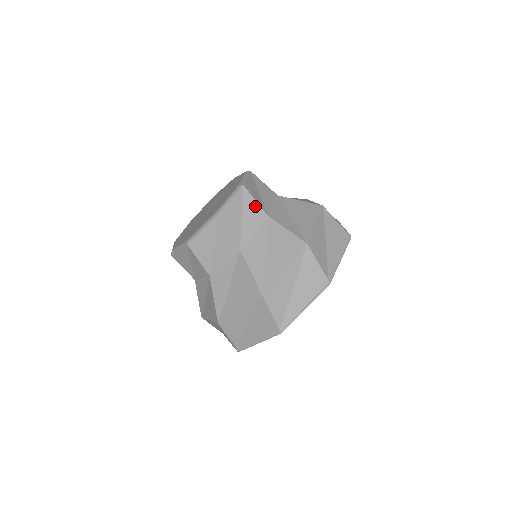
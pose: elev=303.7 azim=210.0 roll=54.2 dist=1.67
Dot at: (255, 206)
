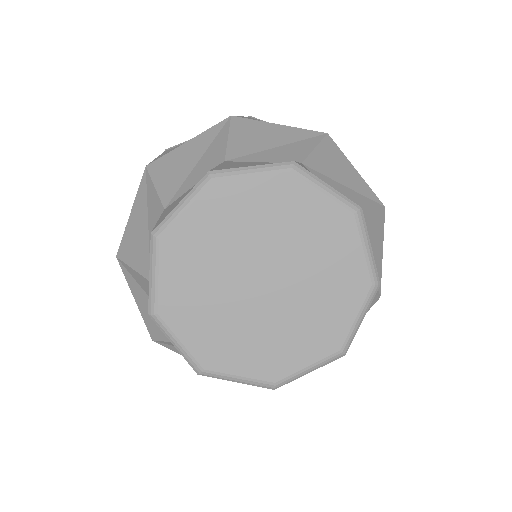
Dot at: occluded
